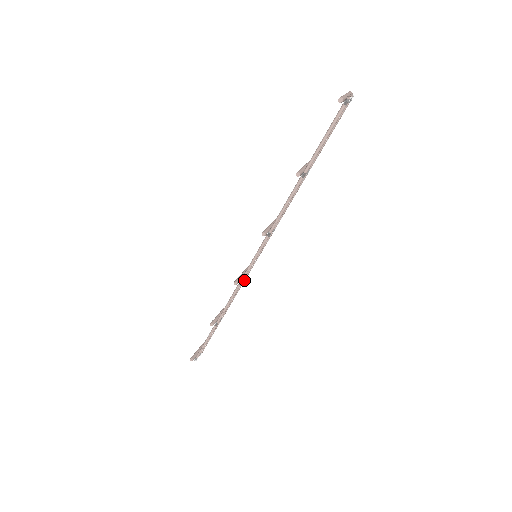
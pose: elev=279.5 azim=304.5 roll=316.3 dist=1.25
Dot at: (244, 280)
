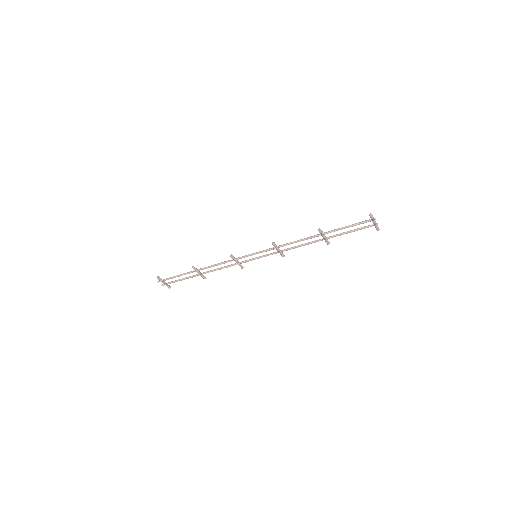
Dot at: (235, 264)
